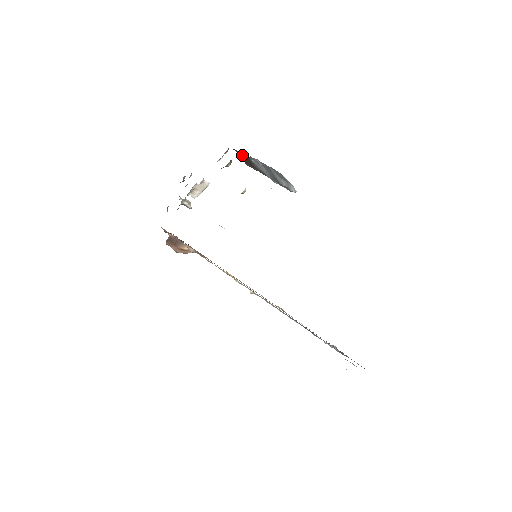
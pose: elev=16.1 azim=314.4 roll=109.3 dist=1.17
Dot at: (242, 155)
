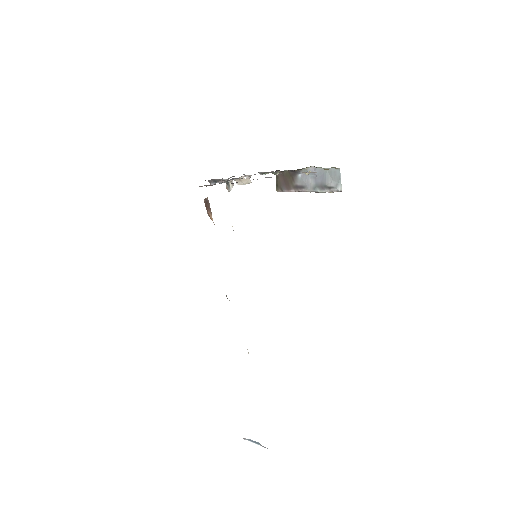
Dot at: (286, 175)
